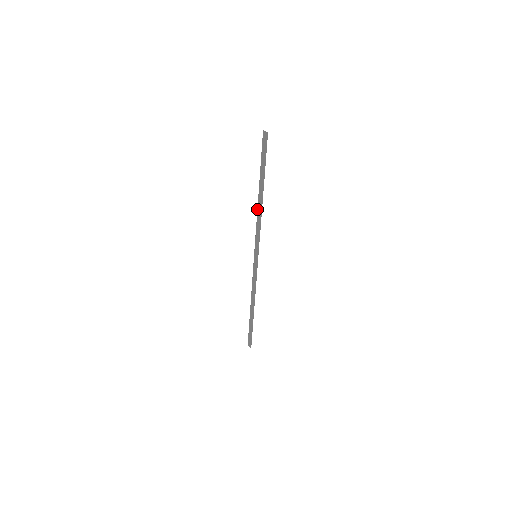
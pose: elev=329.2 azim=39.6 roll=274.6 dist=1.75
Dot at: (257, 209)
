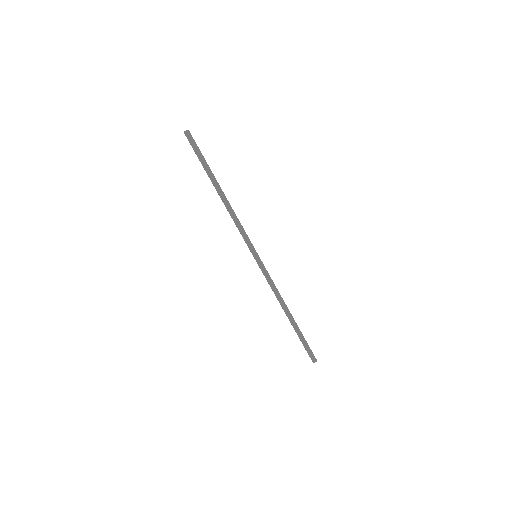
Dot at: occluded
